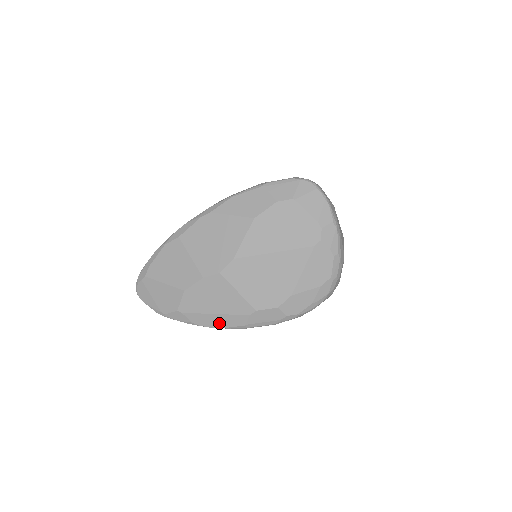
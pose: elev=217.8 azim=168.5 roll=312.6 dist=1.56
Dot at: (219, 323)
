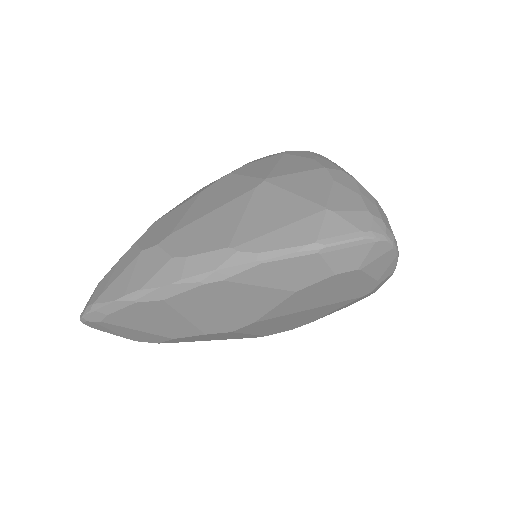
Dot at: occluded
